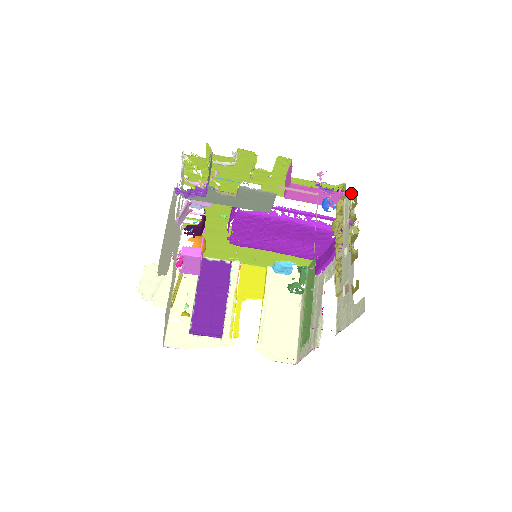
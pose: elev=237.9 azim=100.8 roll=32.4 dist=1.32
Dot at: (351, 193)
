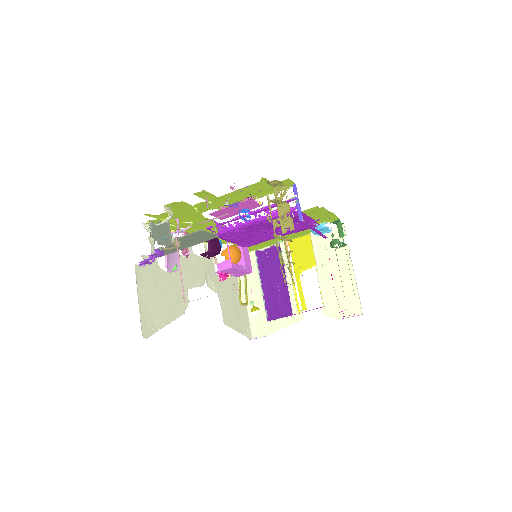
Dot at: (254, 196)
